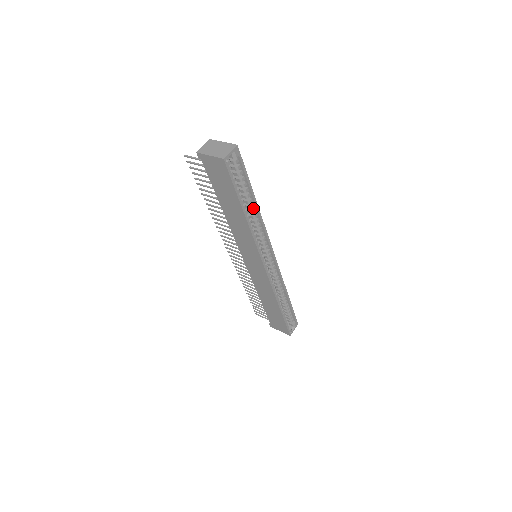
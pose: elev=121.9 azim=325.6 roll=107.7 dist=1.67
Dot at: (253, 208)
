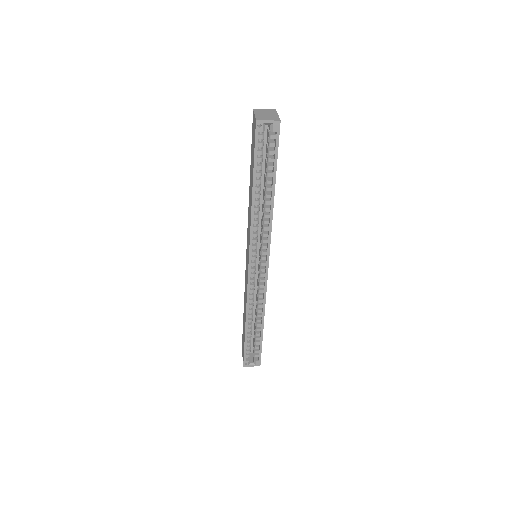
Dot at: (270, 200)
